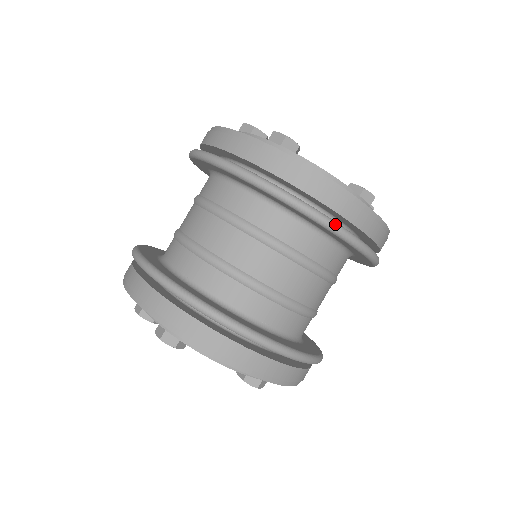
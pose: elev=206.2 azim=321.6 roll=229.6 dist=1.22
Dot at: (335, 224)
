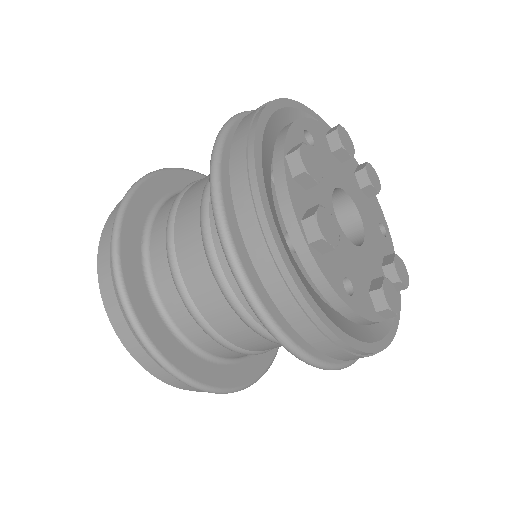
Dot at: (312, 362)
